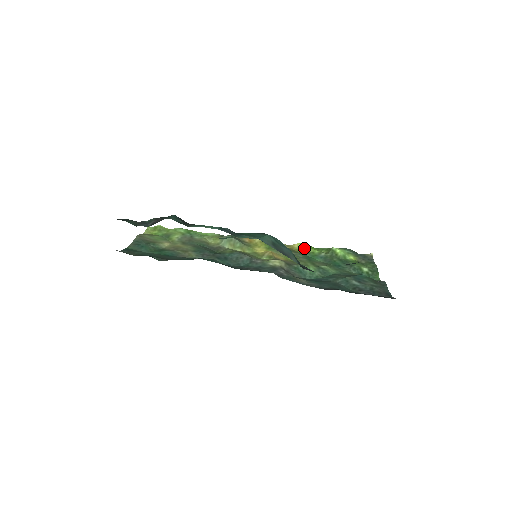
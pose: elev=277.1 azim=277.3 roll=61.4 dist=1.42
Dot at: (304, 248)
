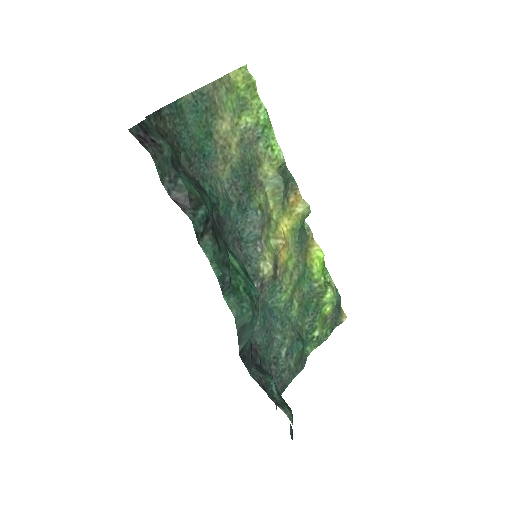
Dot at: (316, 260)
